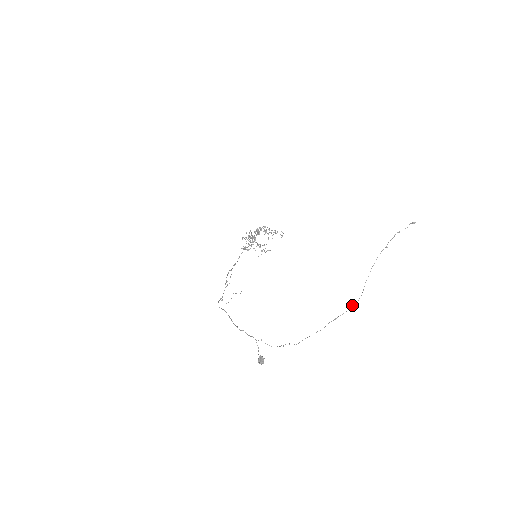
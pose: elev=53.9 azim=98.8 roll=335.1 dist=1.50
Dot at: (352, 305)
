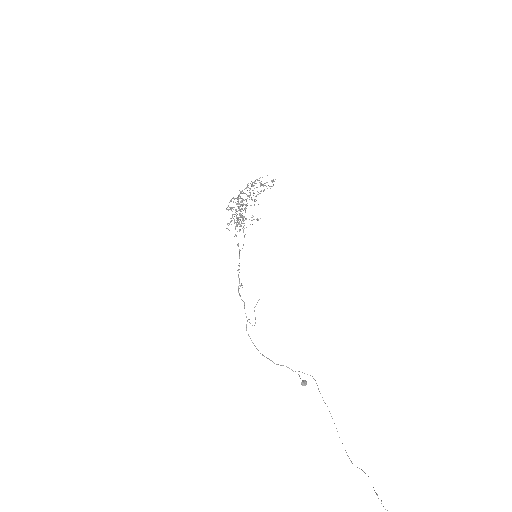
Dot at: occluded
